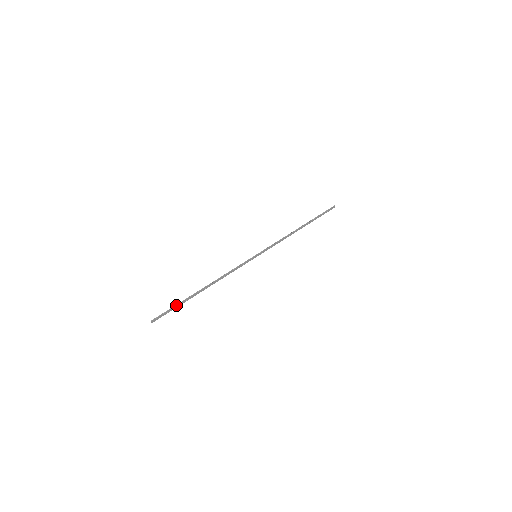
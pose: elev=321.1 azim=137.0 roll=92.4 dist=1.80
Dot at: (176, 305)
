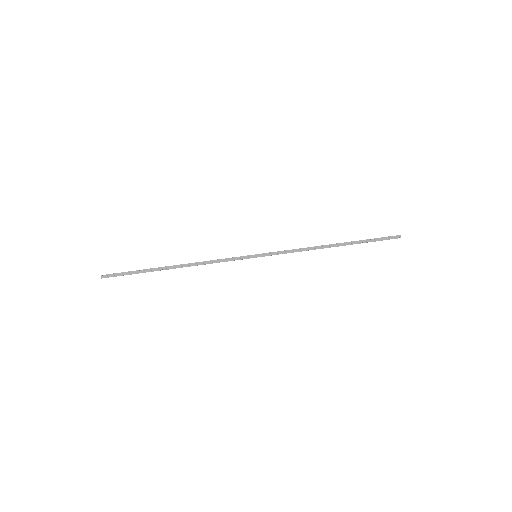
Dot at: (135, 271)
